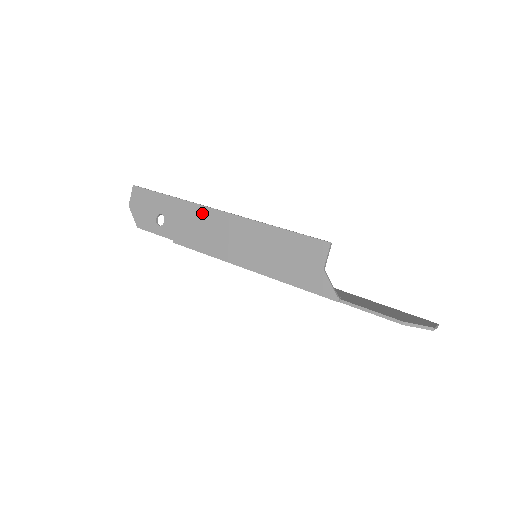
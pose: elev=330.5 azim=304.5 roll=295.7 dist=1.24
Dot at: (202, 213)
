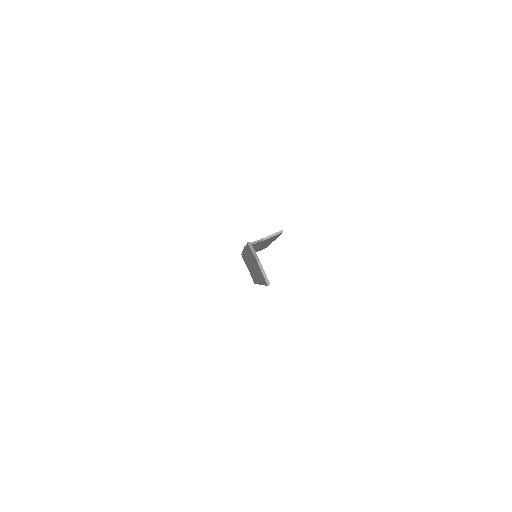
Dot at: occluded
